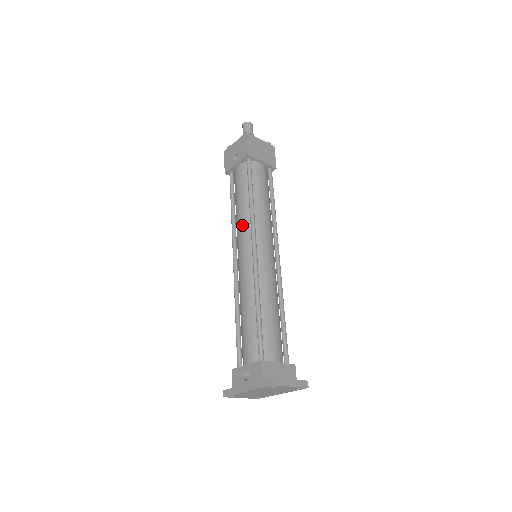
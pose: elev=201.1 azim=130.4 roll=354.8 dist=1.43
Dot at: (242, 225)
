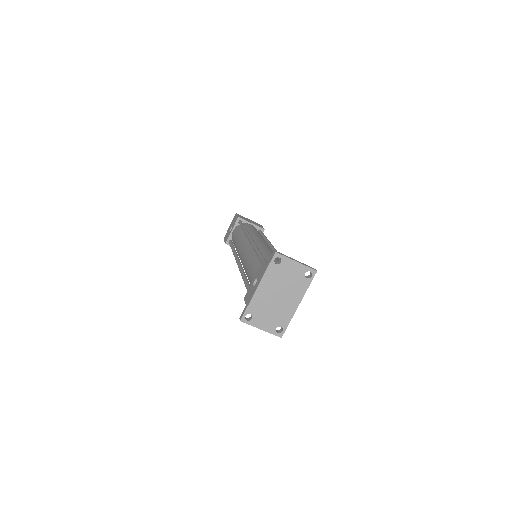
Dot at: (240, 242)
